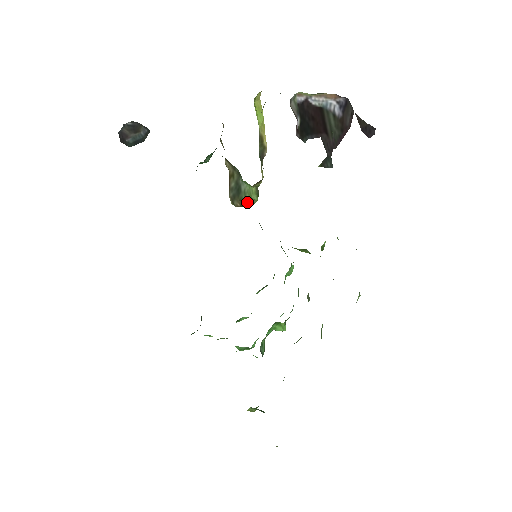
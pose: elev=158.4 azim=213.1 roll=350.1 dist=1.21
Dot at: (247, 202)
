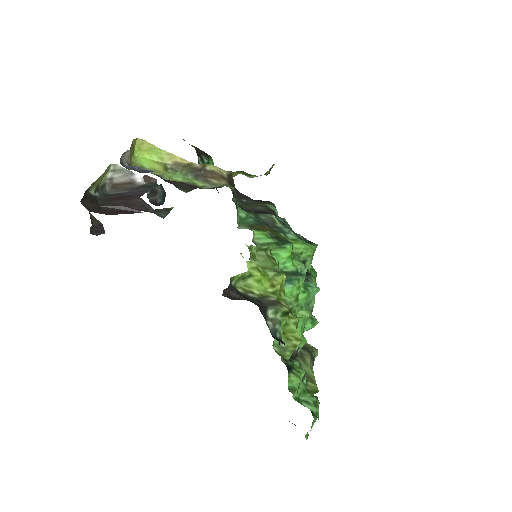
Dot at: occluded
